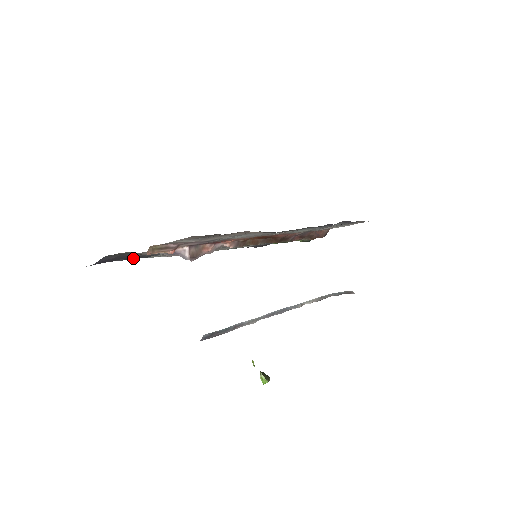
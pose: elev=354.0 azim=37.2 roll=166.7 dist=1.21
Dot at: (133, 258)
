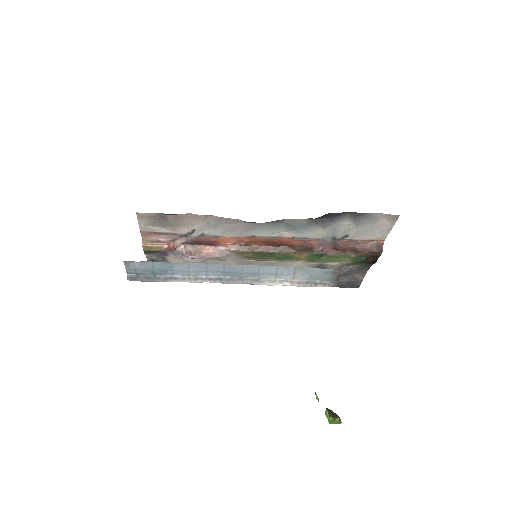
Dot at: occluded
